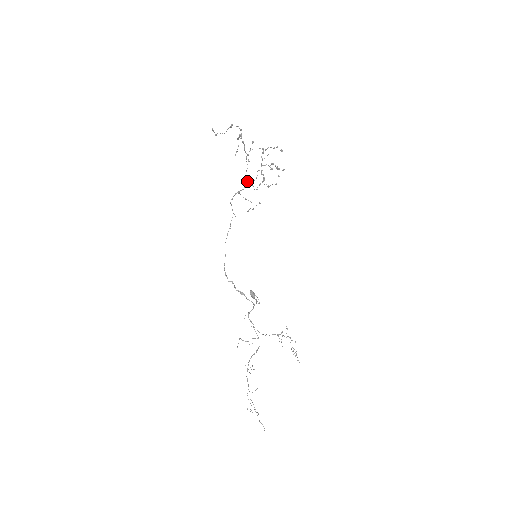
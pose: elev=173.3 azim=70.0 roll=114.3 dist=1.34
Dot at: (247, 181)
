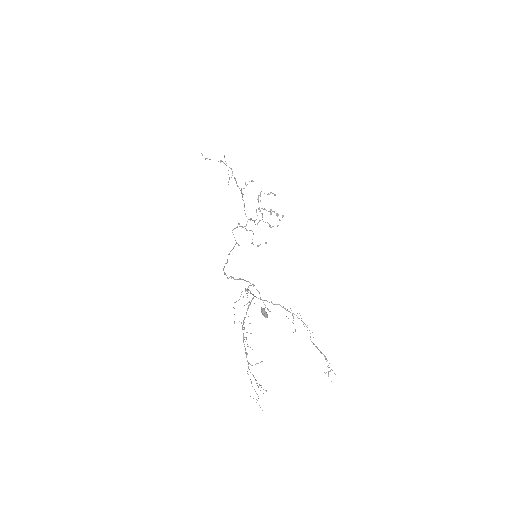
Dot at: occluded
